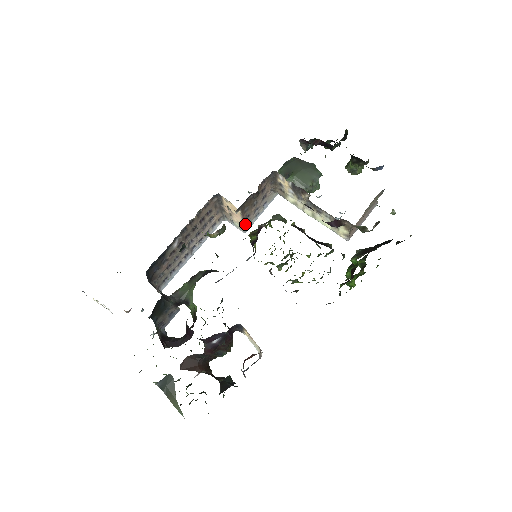
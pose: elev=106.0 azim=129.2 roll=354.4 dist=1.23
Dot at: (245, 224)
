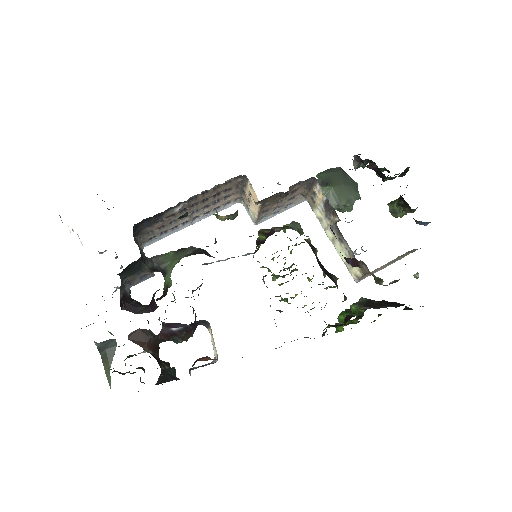
Dot at: (260, 217)
